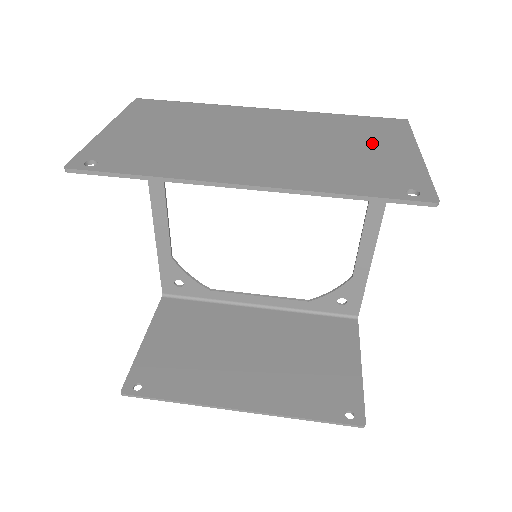
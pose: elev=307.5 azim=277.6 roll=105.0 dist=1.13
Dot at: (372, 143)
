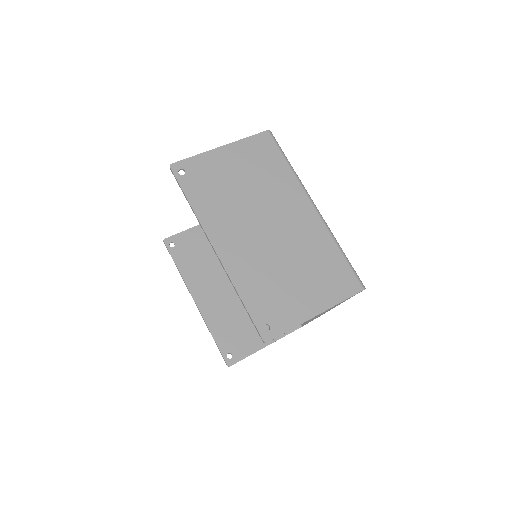
Dot at: (311, 285)
